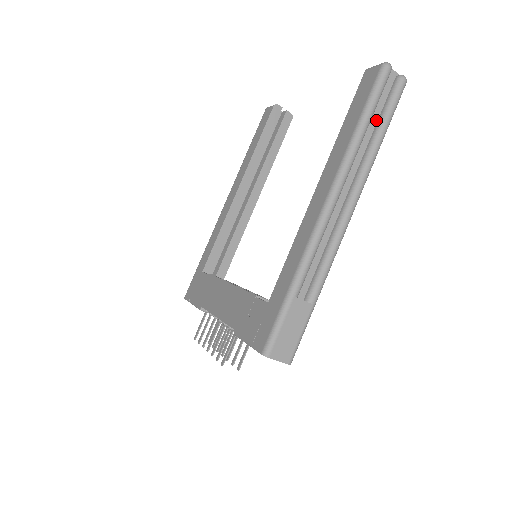
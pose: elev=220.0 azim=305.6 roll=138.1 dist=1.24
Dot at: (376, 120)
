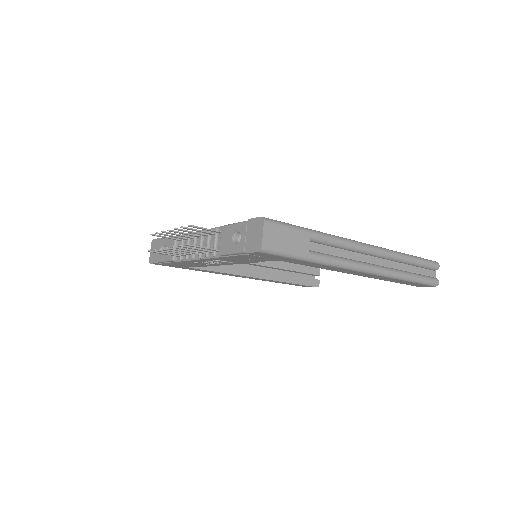
Dot at: (413, 272)
